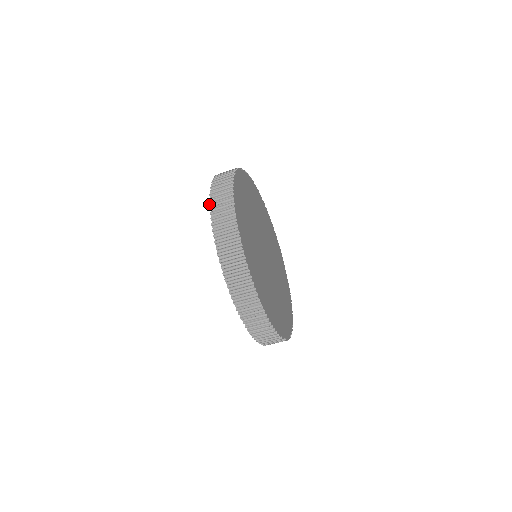
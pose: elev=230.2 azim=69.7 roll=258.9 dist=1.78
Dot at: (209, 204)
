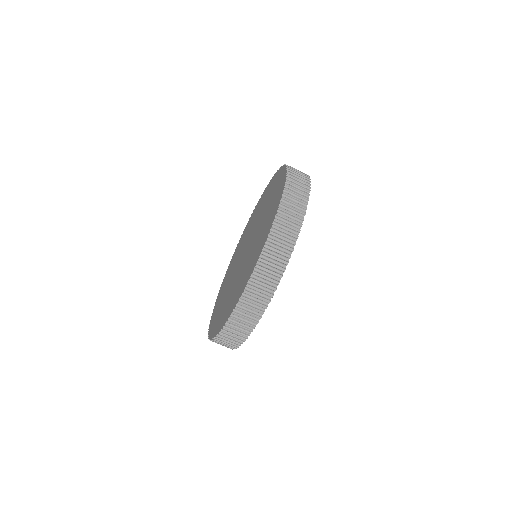
Dot at: (278, 208)
